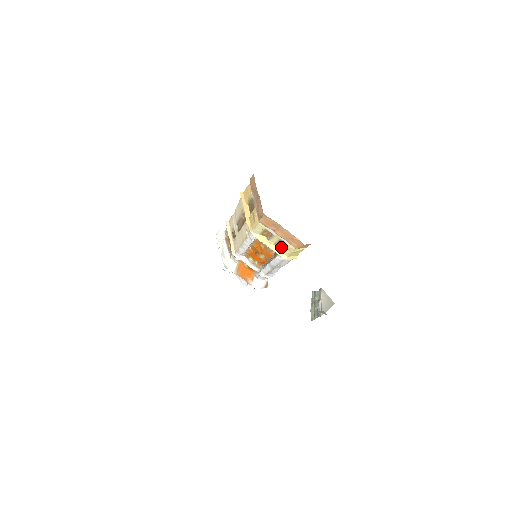
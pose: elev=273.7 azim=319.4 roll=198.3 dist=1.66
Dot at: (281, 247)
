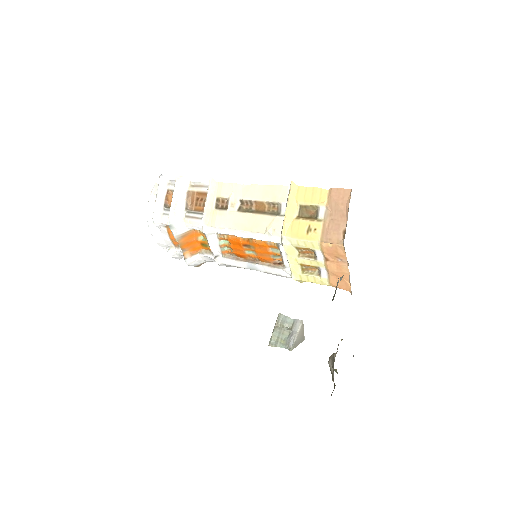
Dot at: (304, 270)
